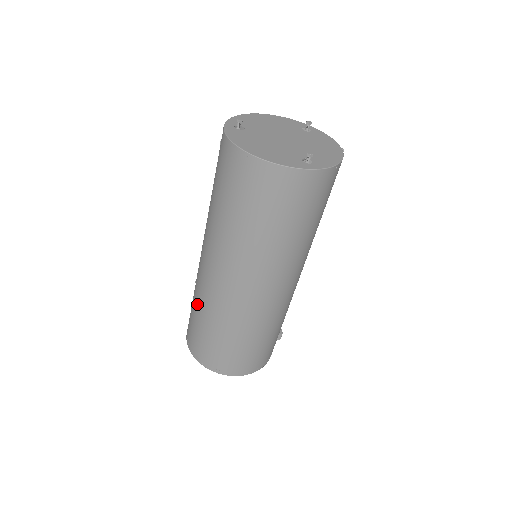
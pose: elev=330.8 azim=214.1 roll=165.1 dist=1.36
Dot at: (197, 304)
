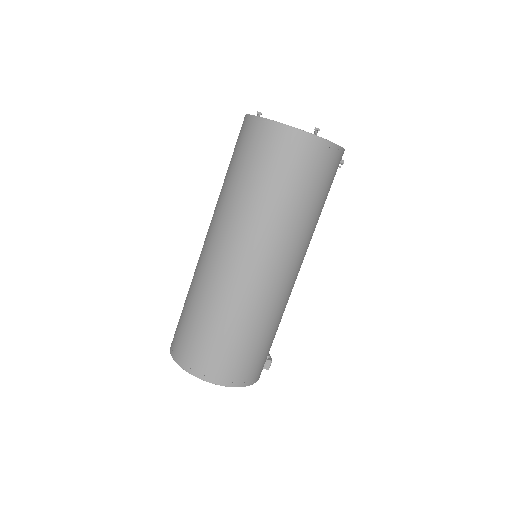
Dot at: (191, 293)
